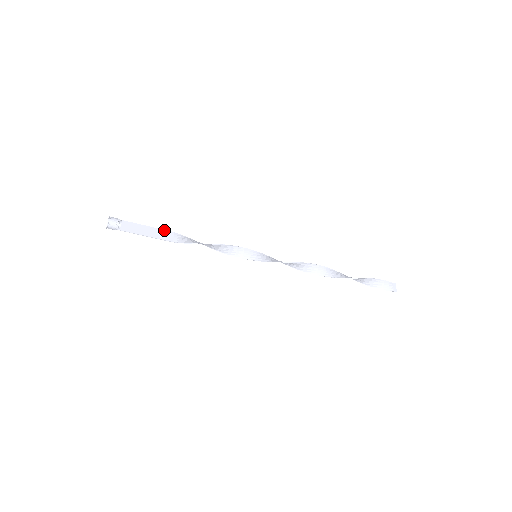
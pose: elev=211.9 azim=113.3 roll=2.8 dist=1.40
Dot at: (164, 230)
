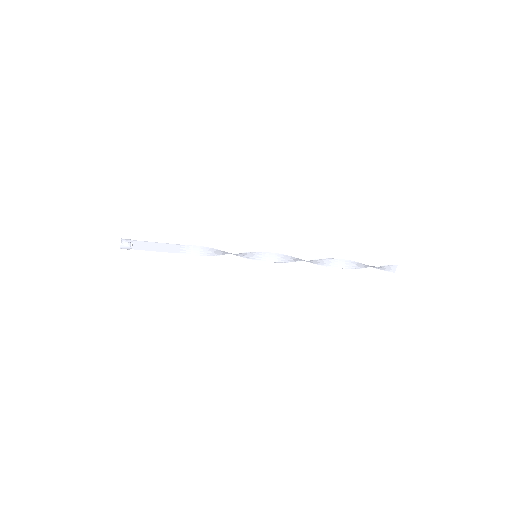
Dot at: (171, 244)
